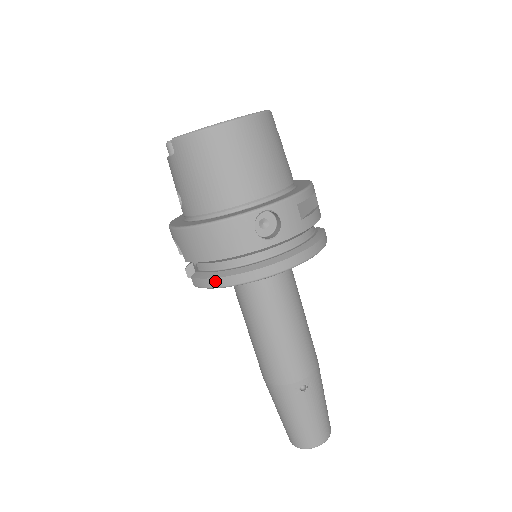
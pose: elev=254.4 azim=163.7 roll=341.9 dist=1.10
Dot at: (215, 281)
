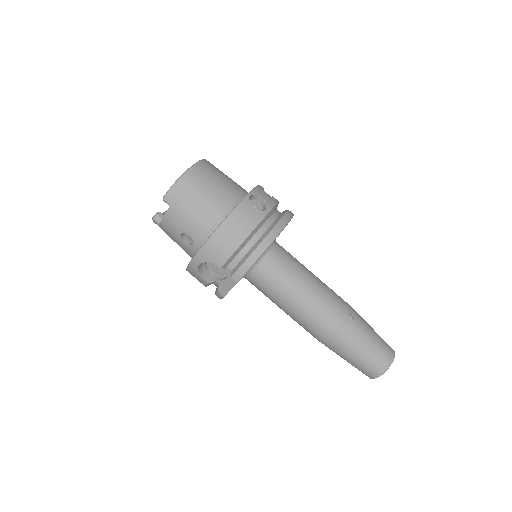
Dot at: (251, 258)
